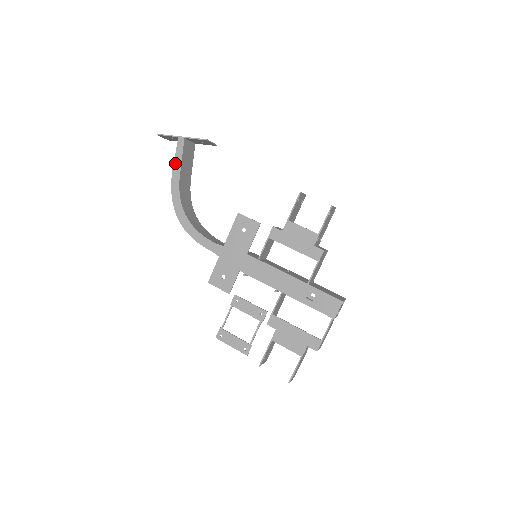
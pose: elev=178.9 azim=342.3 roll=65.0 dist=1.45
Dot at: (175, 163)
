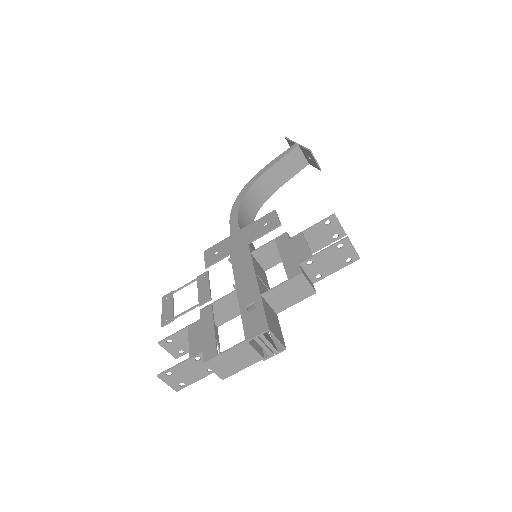
Dot at: (276, 159)
